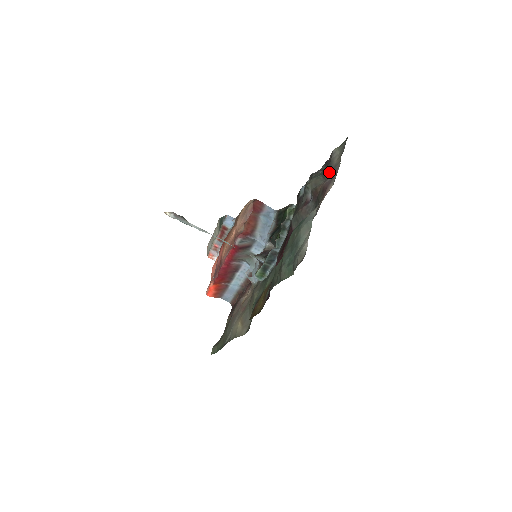
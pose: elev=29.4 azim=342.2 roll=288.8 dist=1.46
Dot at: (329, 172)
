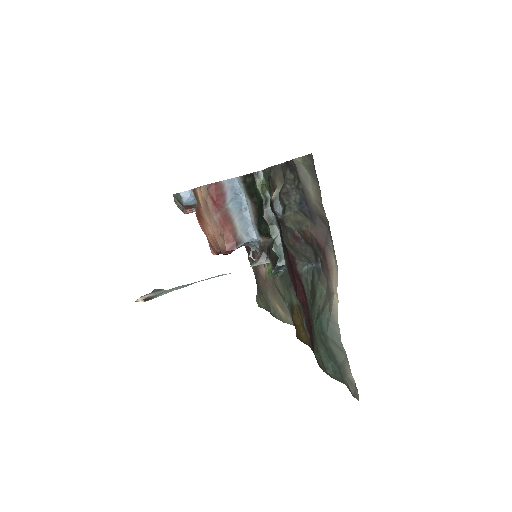
Dot at: (311, 214)
